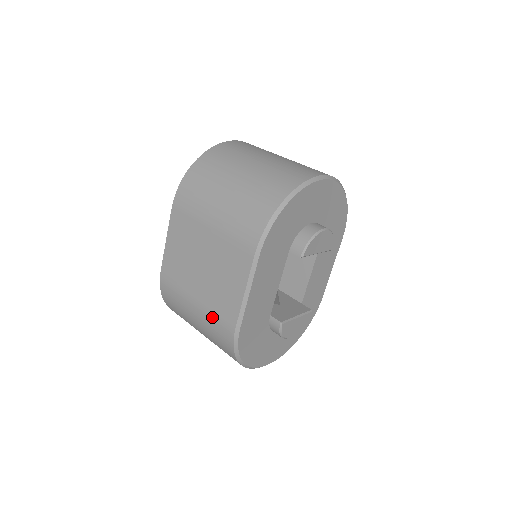
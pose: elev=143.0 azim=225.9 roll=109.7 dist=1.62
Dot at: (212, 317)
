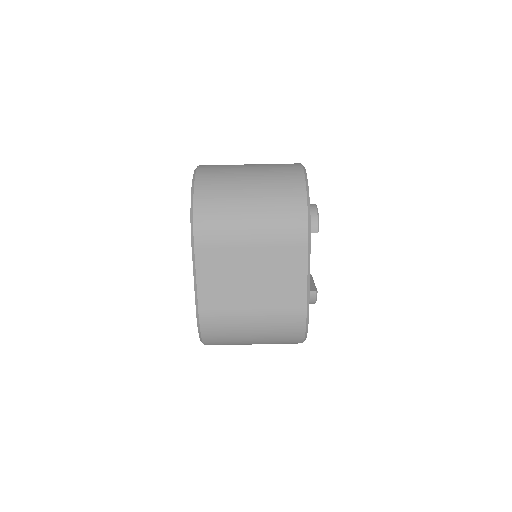
Dot at: (278, 316)
